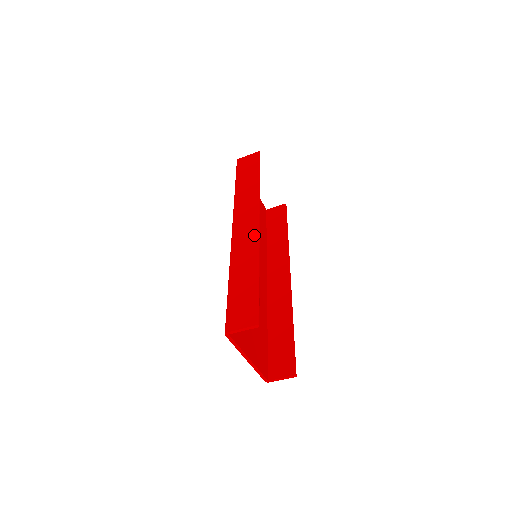
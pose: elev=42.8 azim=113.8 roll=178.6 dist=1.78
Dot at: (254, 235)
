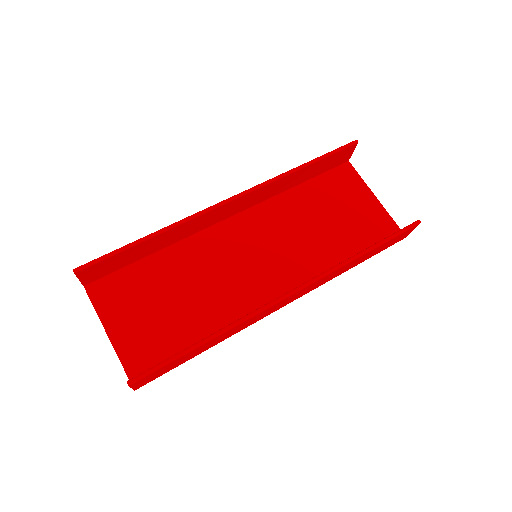
Dot at: occluded
